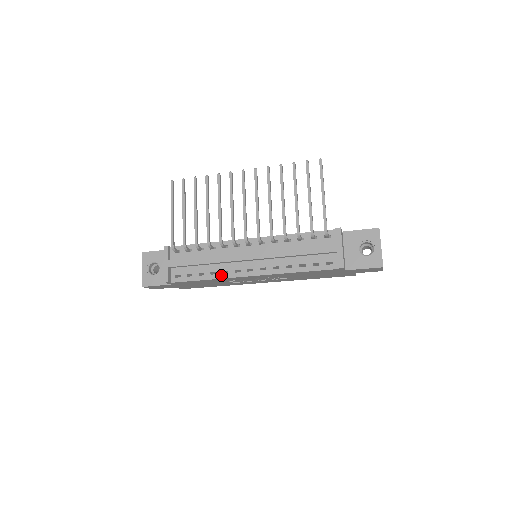
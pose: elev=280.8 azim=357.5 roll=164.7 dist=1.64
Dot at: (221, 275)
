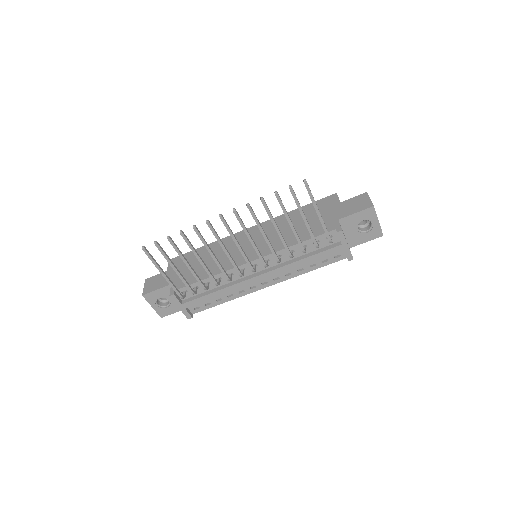
Dot at: (238, 295)
